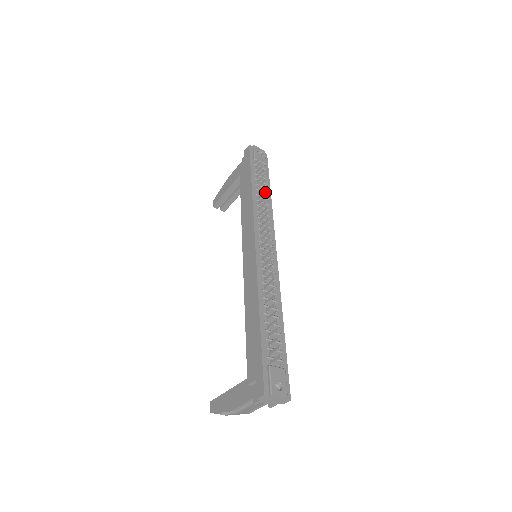
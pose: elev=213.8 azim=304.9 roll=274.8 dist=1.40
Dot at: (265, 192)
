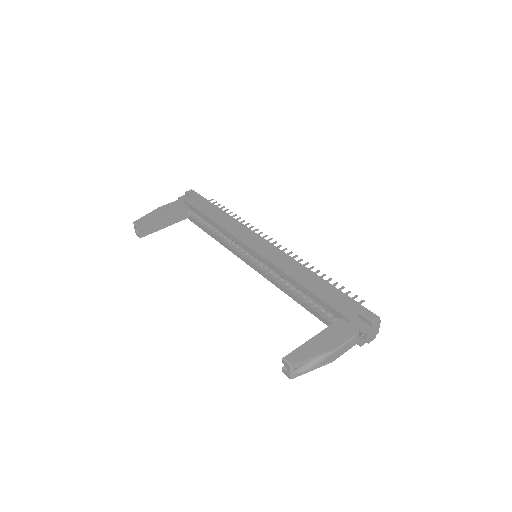
Dot at: occluded
